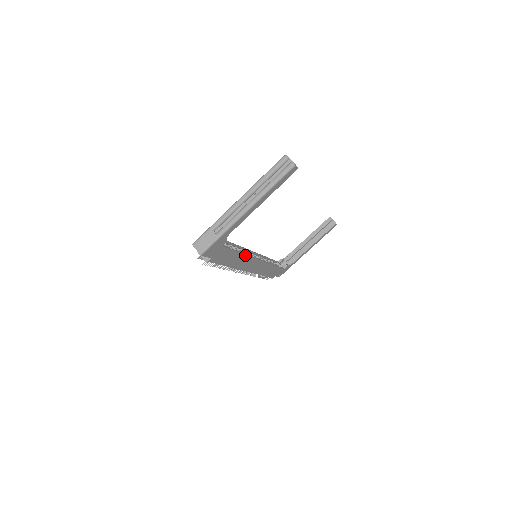
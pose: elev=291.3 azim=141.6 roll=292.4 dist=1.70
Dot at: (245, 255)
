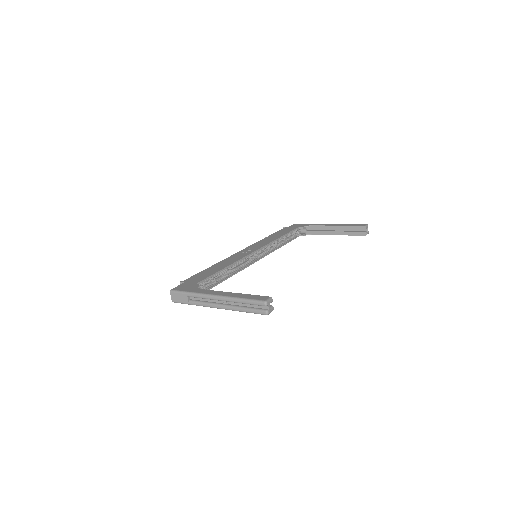
Dot at: (233, 274)
